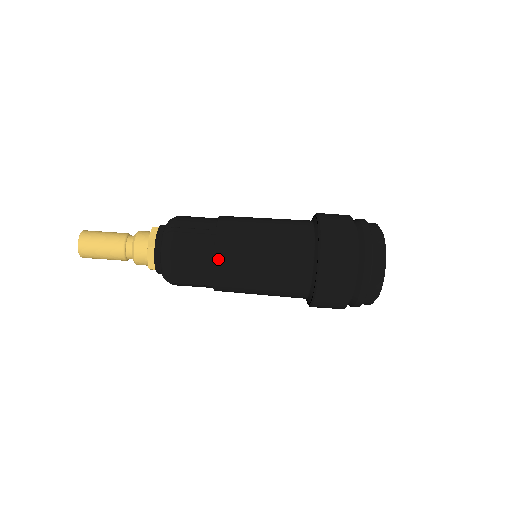
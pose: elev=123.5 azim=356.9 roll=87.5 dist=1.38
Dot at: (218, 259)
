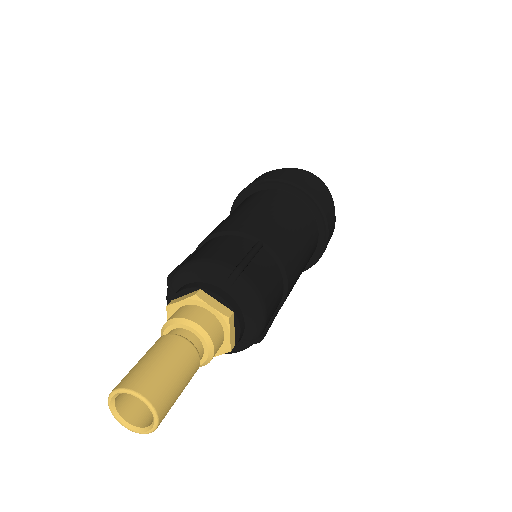
Dot at: (287, 269)
